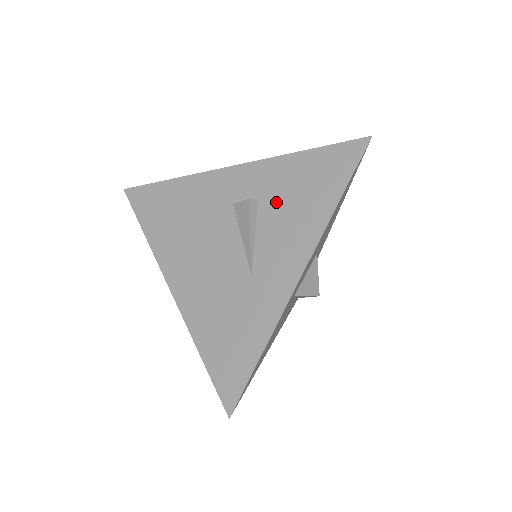
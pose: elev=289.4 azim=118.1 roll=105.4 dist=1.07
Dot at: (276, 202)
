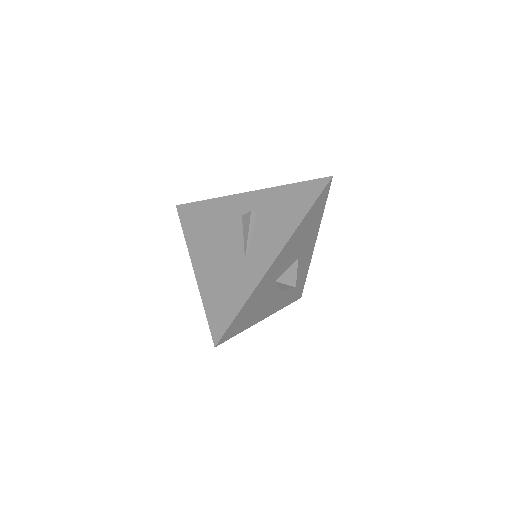
Dot at: (268, 214)
